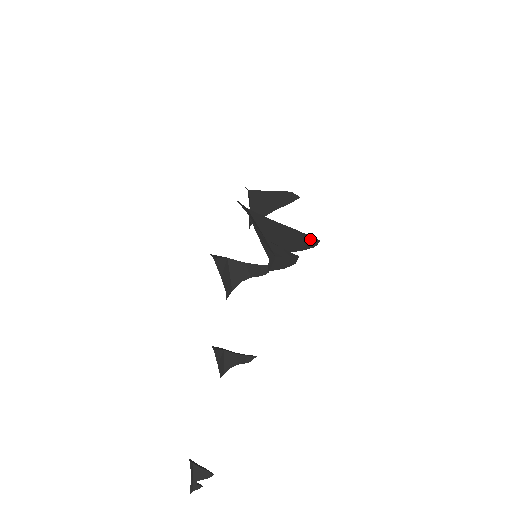
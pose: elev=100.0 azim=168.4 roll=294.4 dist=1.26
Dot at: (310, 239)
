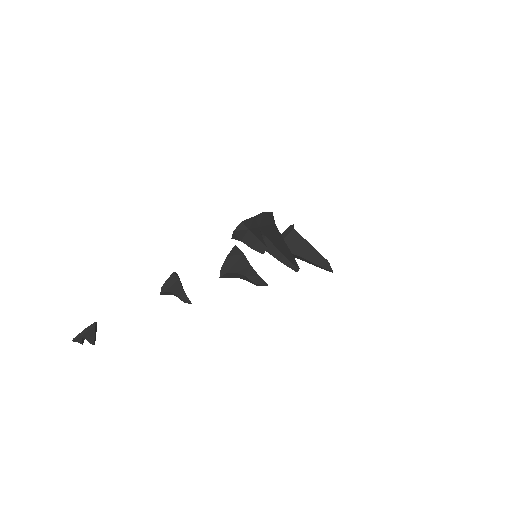
Dot at: (293, 261)
